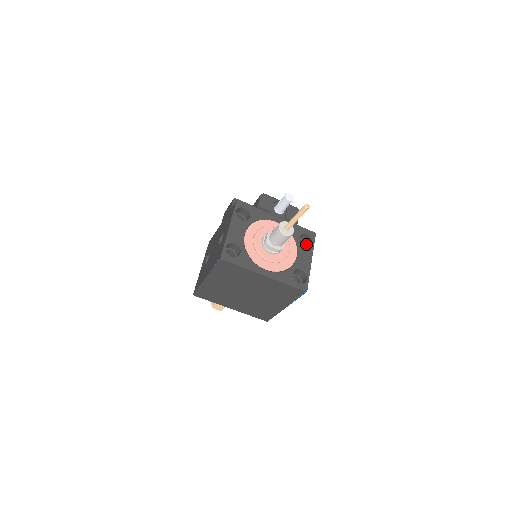
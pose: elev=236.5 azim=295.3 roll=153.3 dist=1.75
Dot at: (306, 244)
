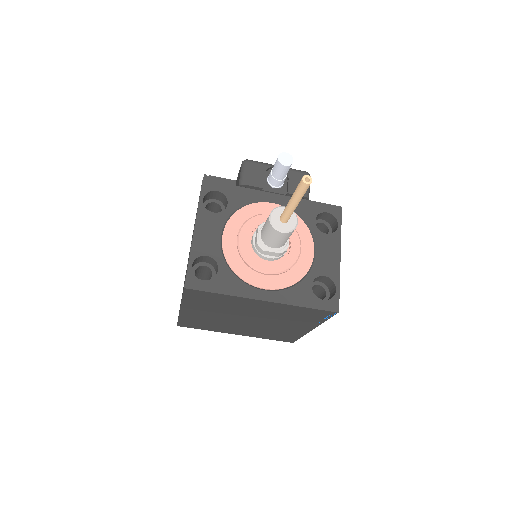
Dot at: (329, 227)
